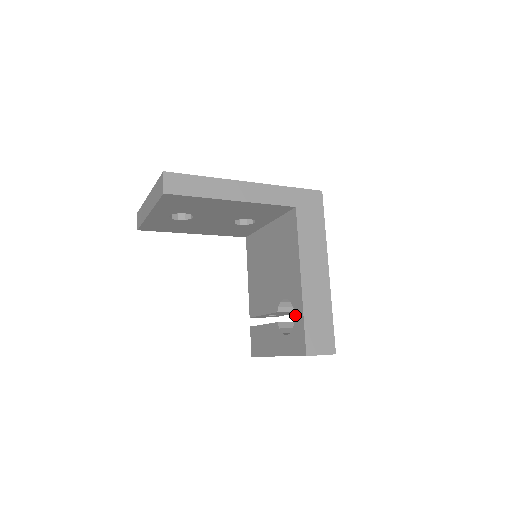
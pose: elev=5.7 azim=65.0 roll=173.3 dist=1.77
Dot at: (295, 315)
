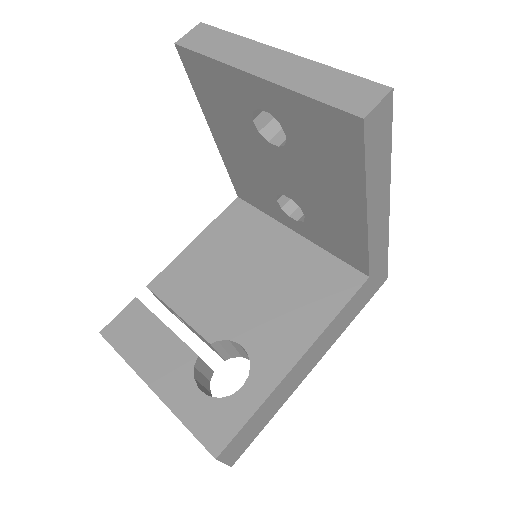
Dot at: (244, 388)
